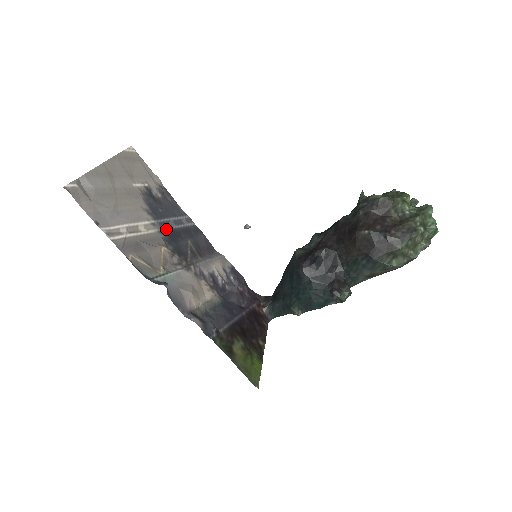
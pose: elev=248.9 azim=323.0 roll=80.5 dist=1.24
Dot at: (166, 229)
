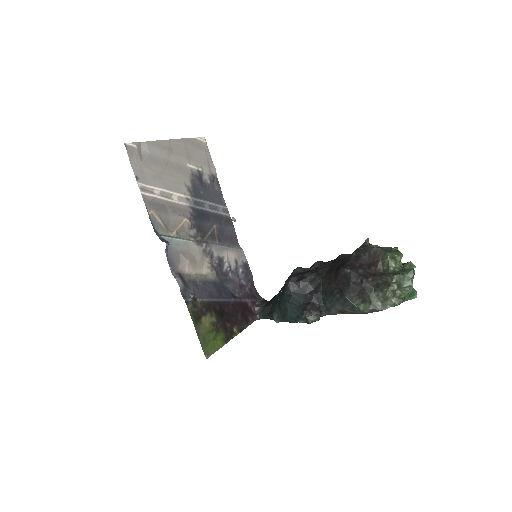
Dot at: (198, 208)
